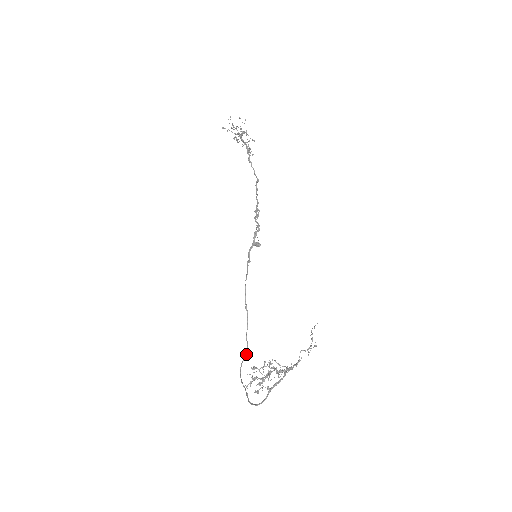
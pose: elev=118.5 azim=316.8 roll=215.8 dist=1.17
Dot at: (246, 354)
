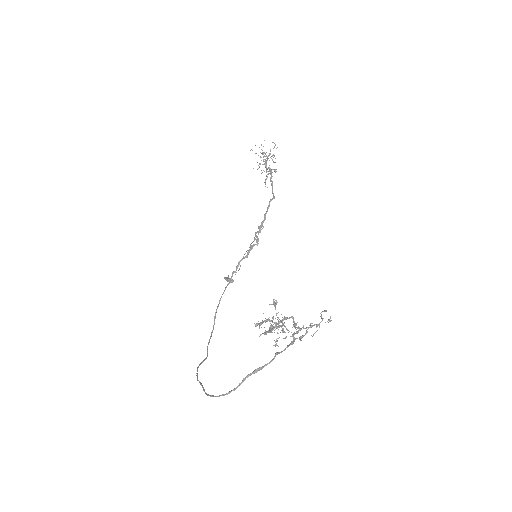
Dot at: (205, 359)
